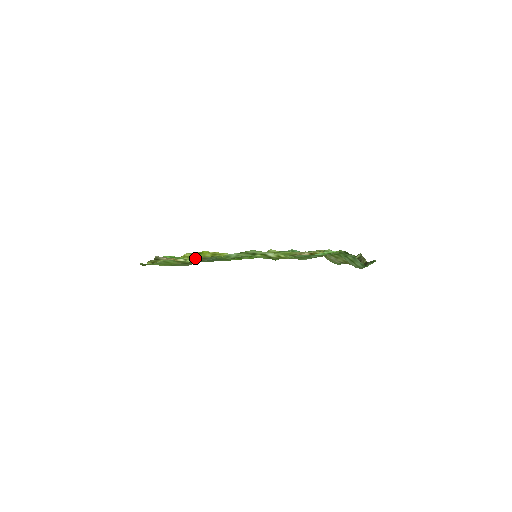
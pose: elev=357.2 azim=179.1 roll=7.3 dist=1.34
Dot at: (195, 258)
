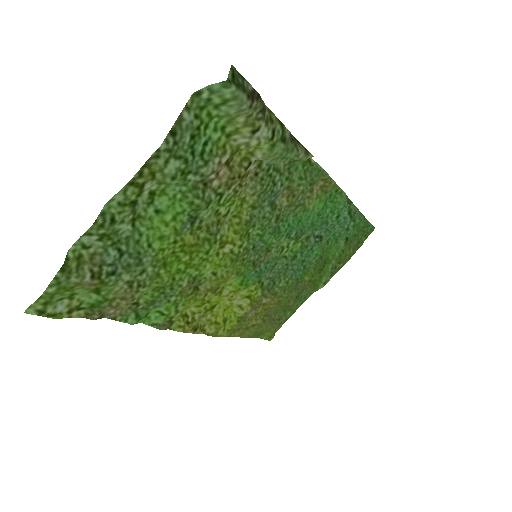
Dot at: (188, 306)
